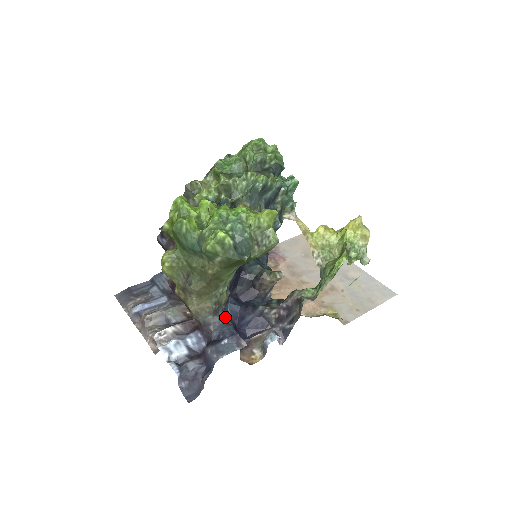
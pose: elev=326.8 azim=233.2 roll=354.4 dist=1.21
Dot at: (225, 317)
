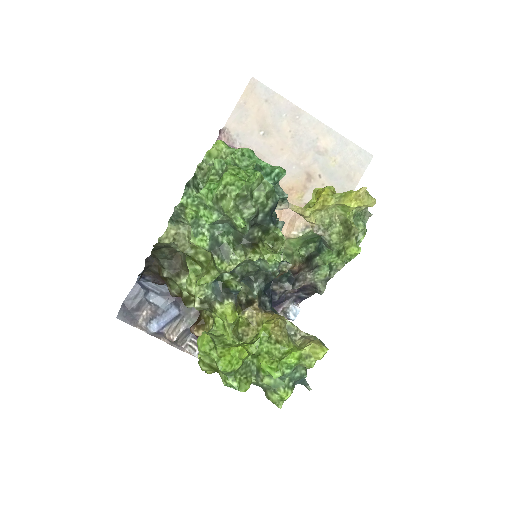
Dot at: occluded
